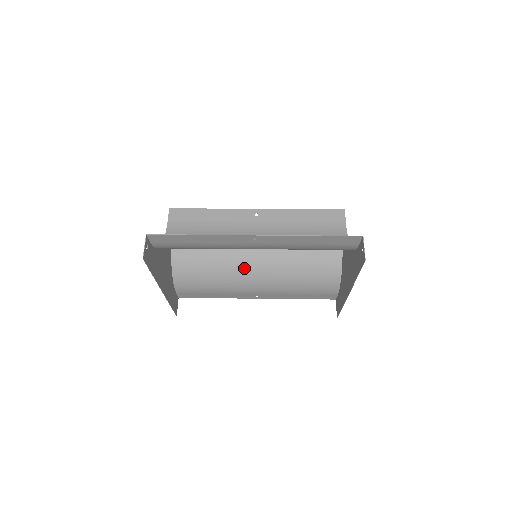
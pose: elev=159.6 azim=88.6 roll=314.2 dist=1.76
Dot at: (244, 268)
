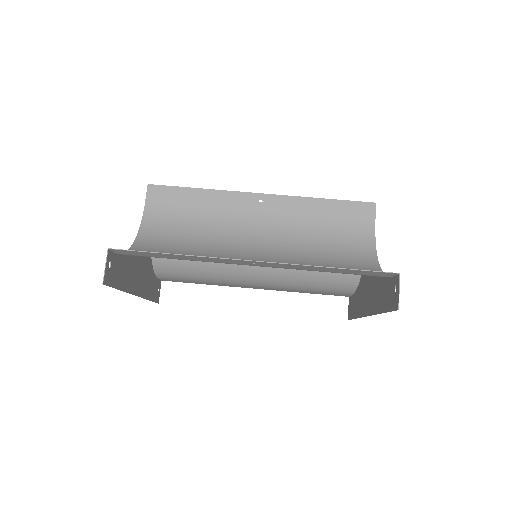
Dot at: occluded
